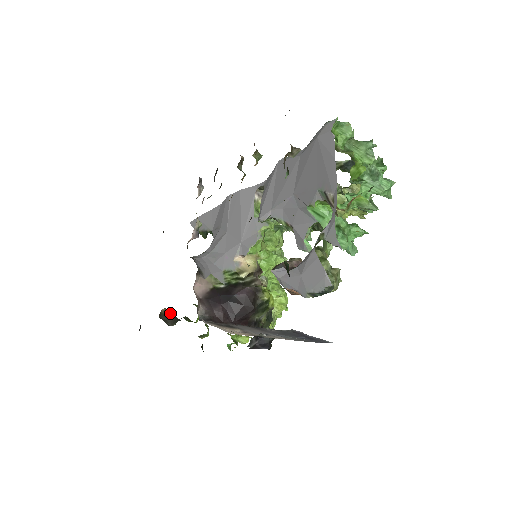
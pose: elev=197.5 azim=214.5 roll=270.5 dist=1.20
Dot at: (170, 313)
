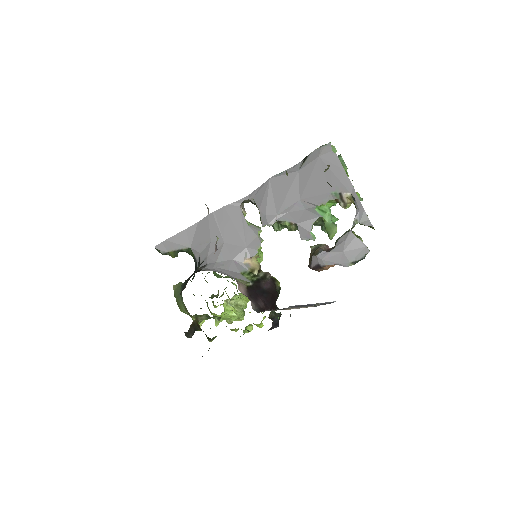
Dot at: (194, 325)
